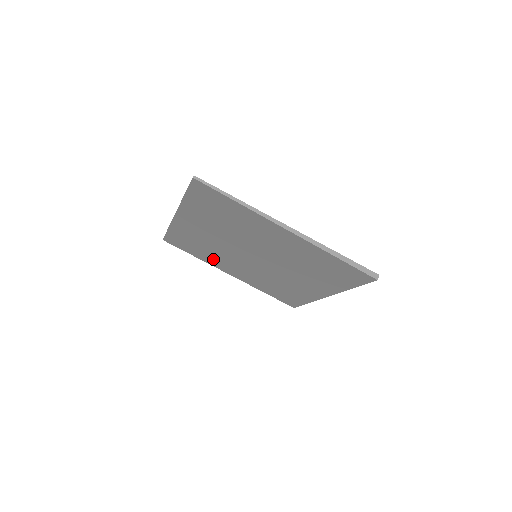
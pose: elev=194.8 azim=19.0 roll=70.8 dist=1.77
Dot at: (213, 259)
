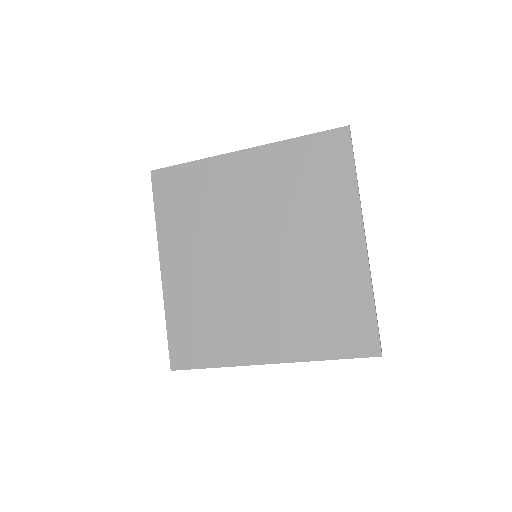
Dot at: (180, 232)
